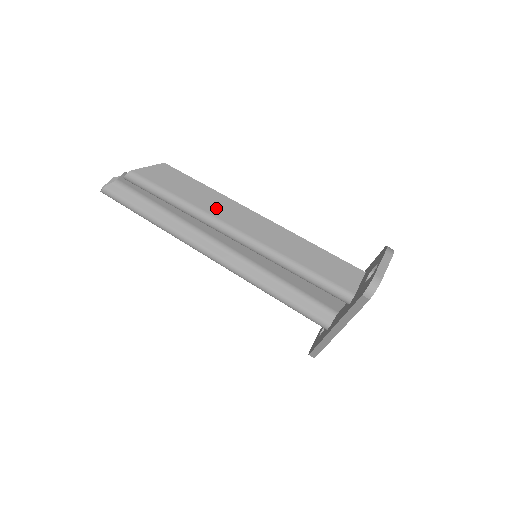
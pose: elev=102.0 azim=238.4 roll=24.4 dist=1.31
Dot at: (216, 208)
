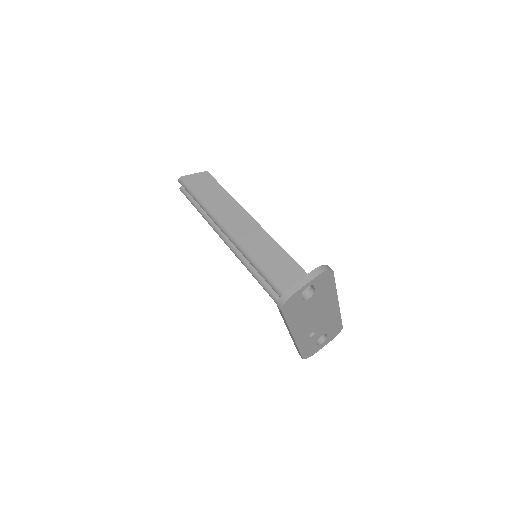
Dot at: (224, 211)
